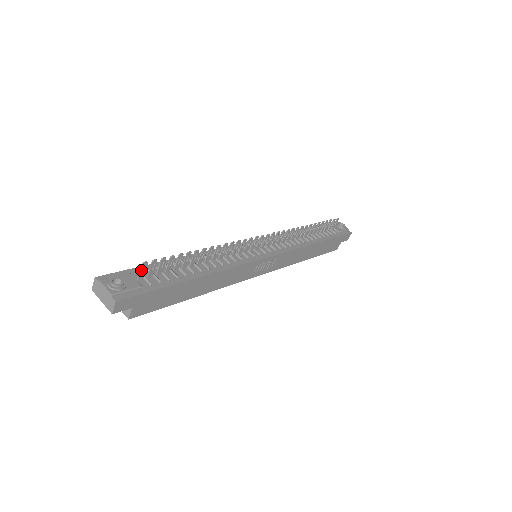
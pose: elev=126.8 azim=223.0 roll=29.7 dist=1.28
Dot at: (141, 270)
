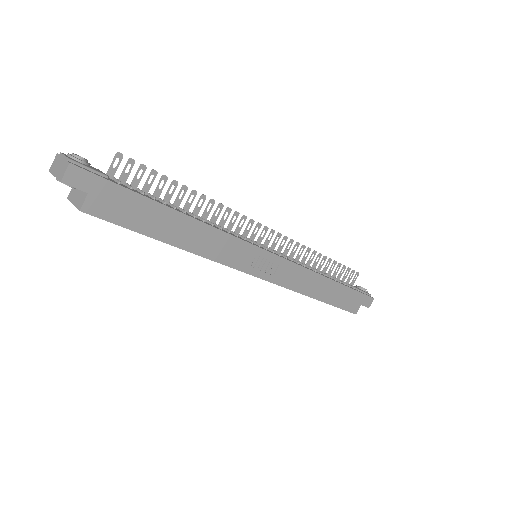
Dot at: (113, 162)
